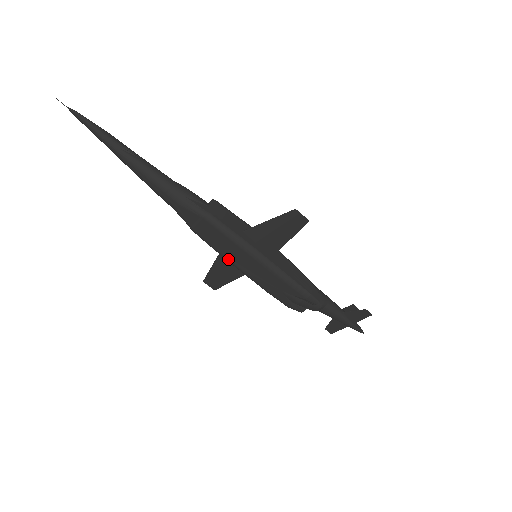
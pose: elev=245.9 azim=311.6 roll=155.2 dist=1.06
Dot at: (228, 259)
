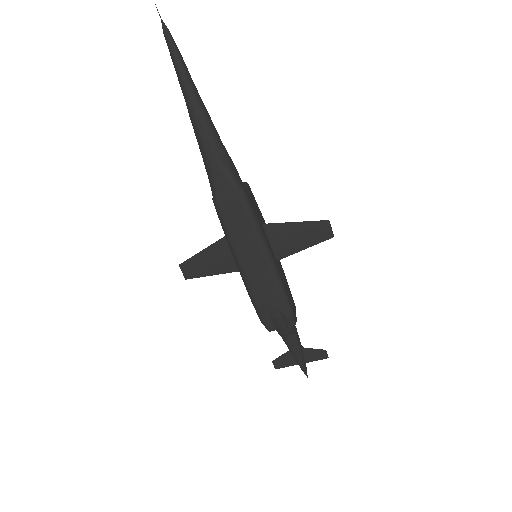
Dot at: (234, 246)
